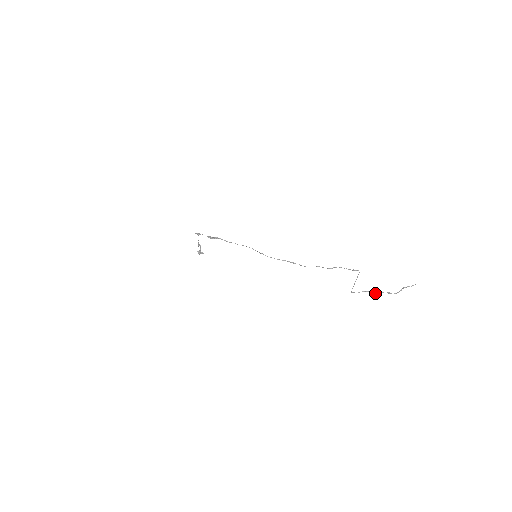
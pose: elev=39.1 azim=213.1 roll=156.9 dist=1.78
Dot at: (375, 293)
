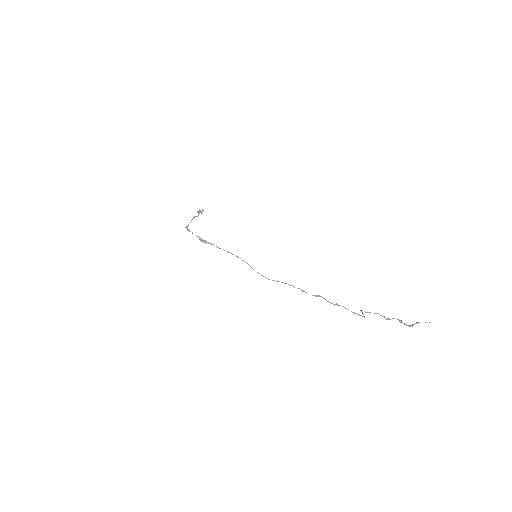
Dot at: occluded
